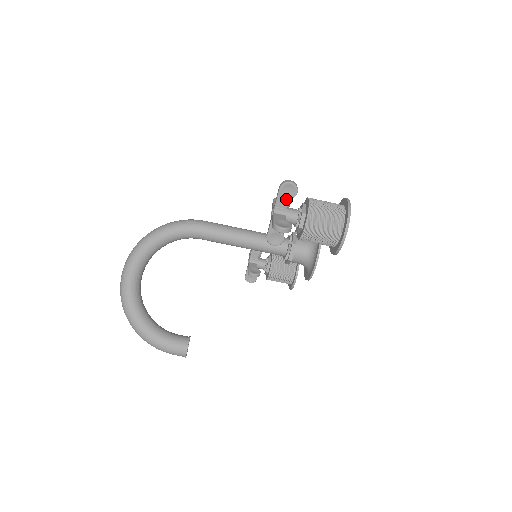
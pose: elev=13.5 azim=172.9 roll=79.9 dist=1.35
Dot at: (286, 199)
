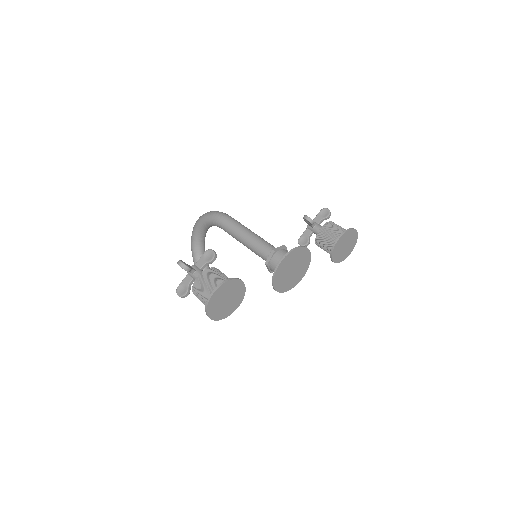
Dot at: occluded
